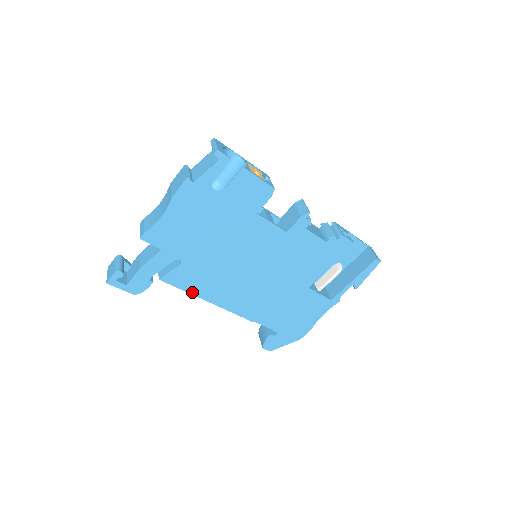
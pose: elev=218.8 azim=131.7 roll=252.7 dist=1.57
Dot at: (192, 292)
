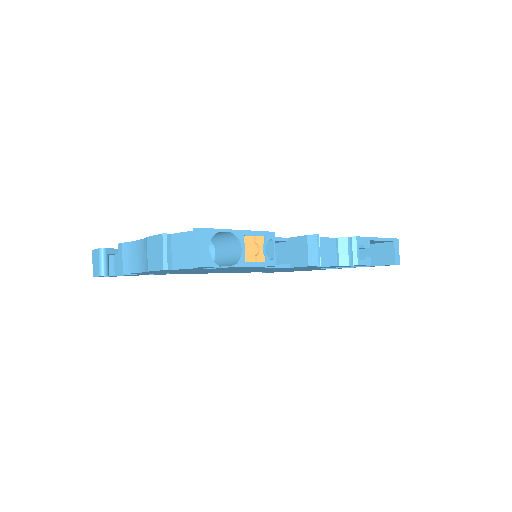
Dot at: occluded
